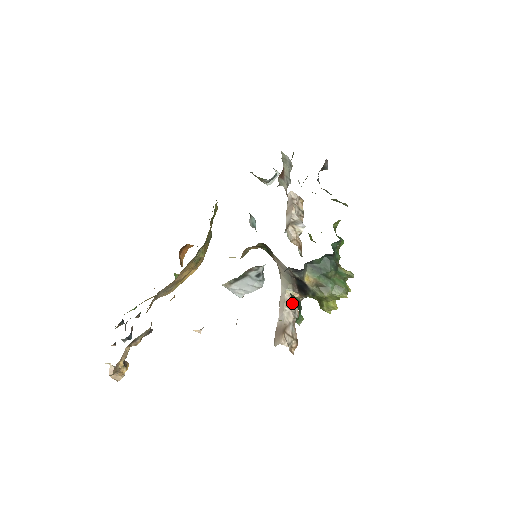
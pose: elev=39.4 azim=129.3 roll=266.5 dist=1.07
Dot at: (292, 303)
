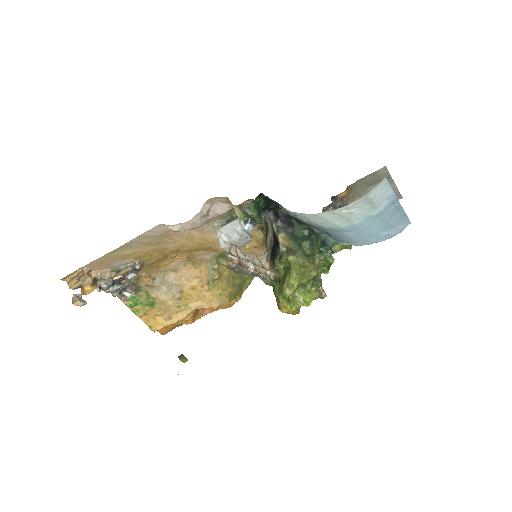
Dot at: (258, 262)
